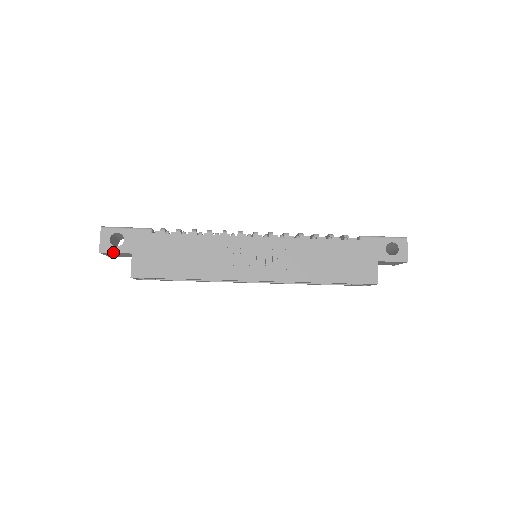
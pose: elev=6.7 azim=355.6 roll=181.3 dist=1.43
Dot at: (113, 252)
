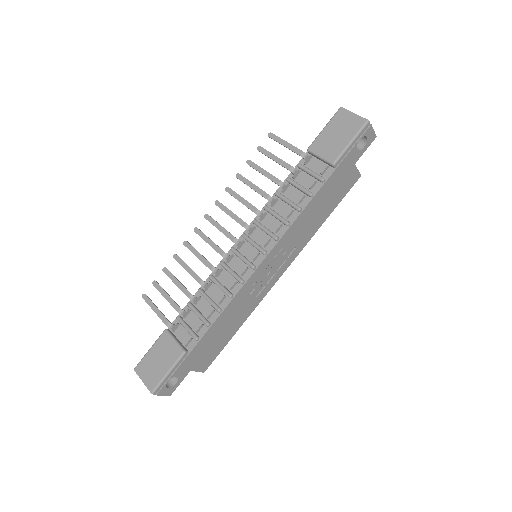
Dot at: (178, 385)
